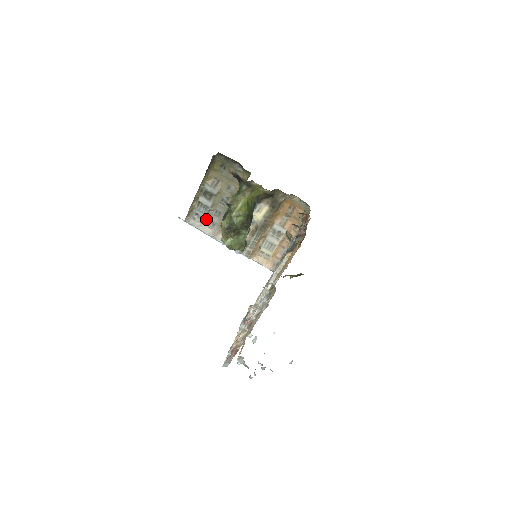
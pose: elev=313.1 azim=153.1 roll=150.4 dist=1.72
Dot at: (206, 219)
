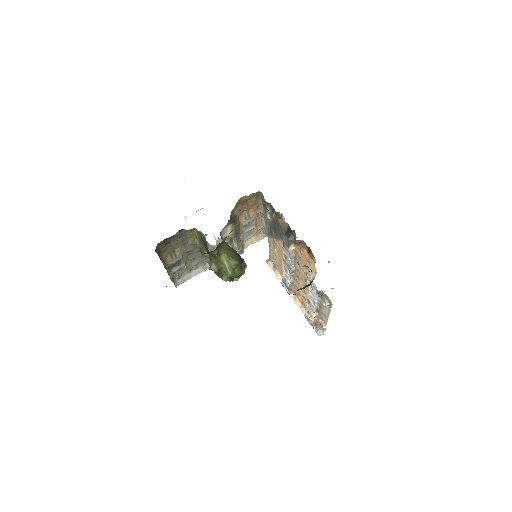
Dot at: (189, 271)
